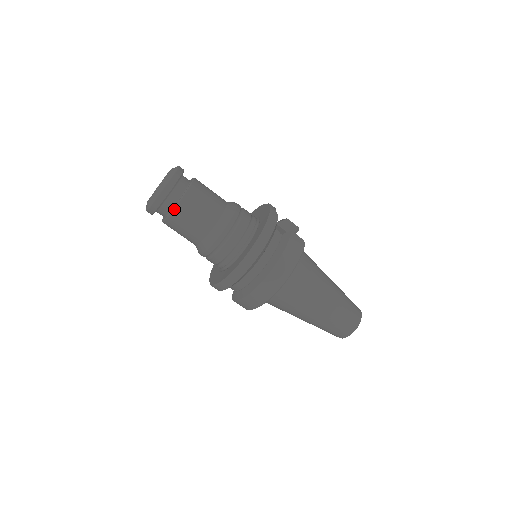
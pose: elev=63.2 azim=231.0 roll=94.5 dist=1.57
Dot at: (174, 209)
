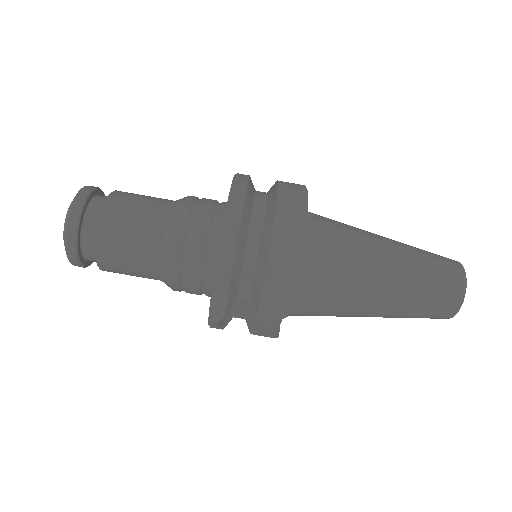
Dot at: (102, 211)
